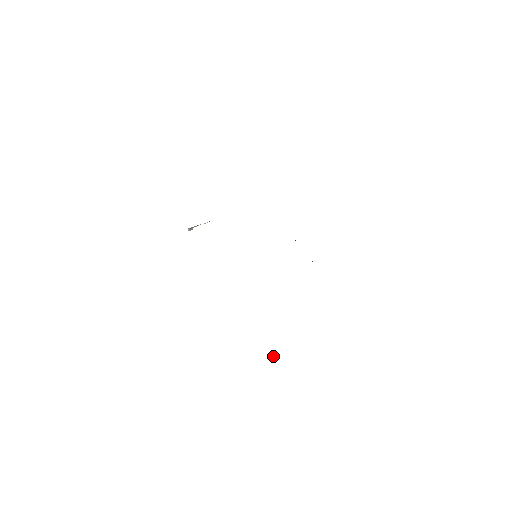
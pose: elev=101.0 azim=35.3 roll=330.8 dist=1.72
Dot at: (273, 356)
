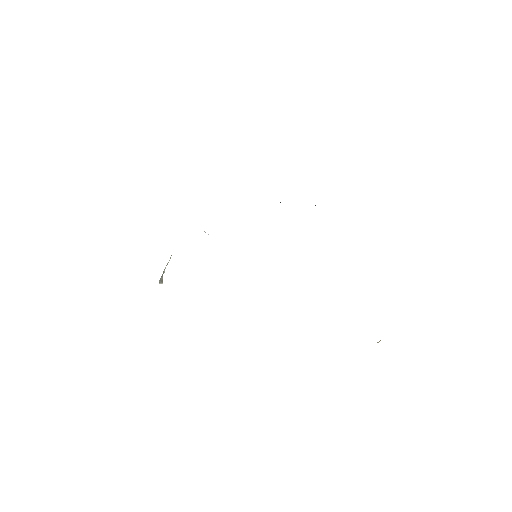
Dot at: occluded
